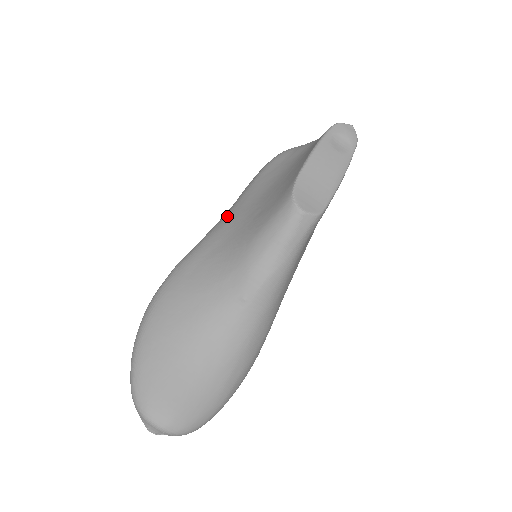
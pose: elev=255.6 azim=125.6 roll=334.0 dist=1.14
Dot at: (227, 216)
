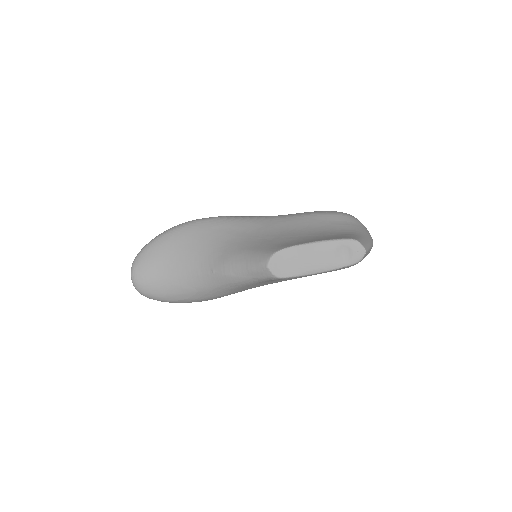
Dot at: (268, 219)
